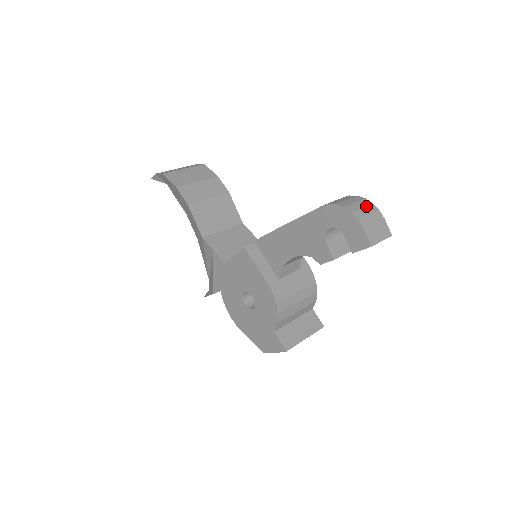
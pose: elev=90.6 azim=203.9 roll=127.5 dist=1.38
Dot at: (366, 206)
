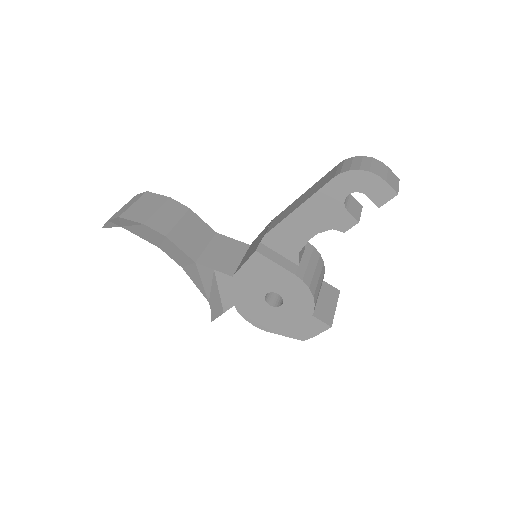
Dot at: (371, 162)
